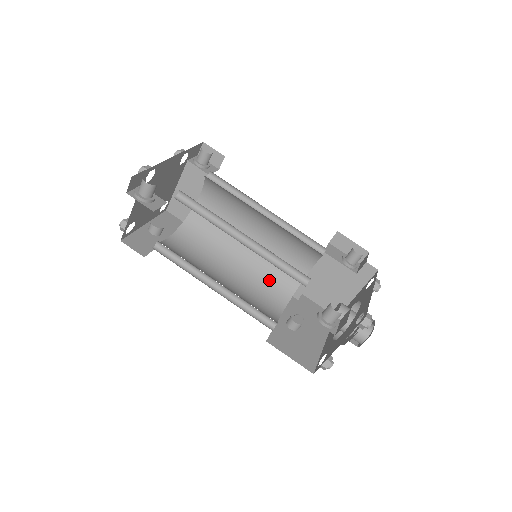
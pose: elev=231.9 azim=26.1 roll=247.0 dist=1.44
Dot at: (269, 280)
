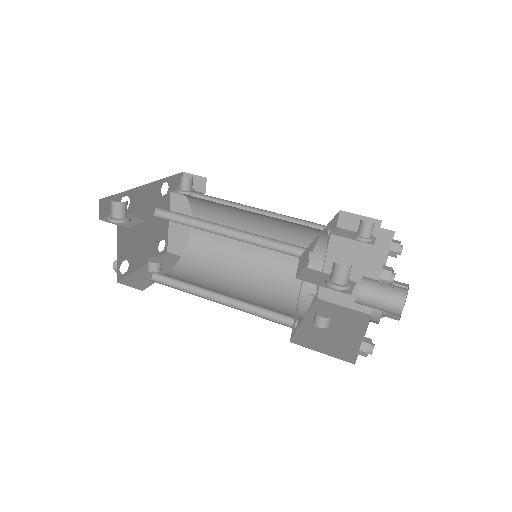
Dot at: (284, 285)
